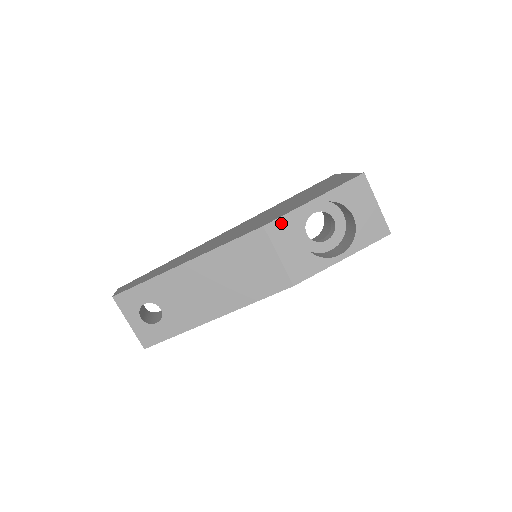
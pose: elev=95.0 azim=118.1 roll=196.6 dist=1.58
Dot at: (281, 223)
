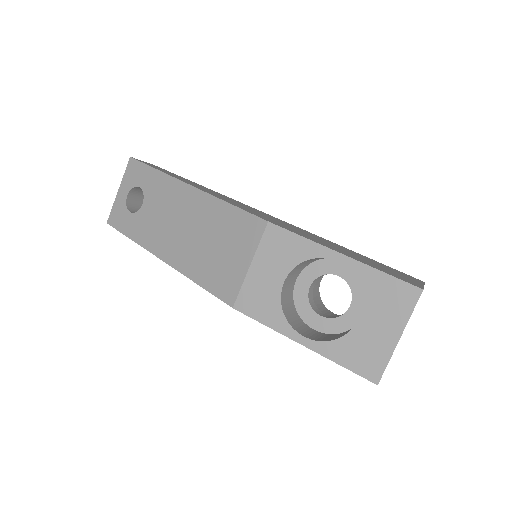
Dot at: (286, 238)
